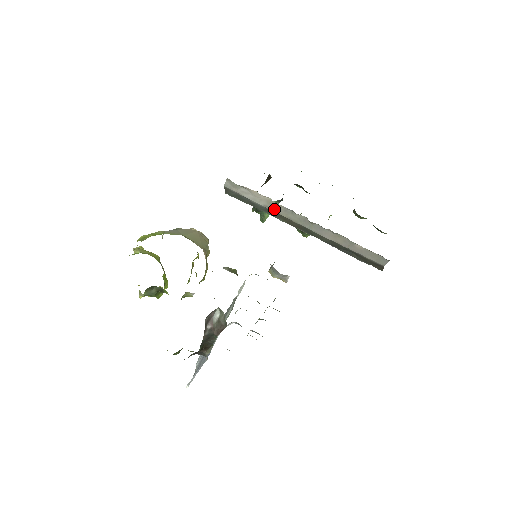
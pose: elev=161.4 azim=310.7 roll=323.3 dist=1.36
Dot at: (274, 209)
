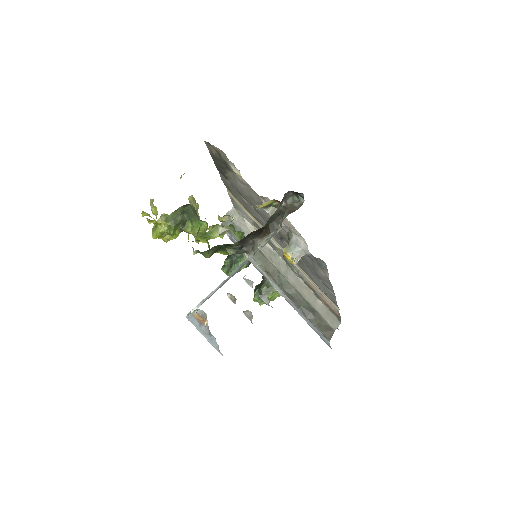
Dot at: occluded
